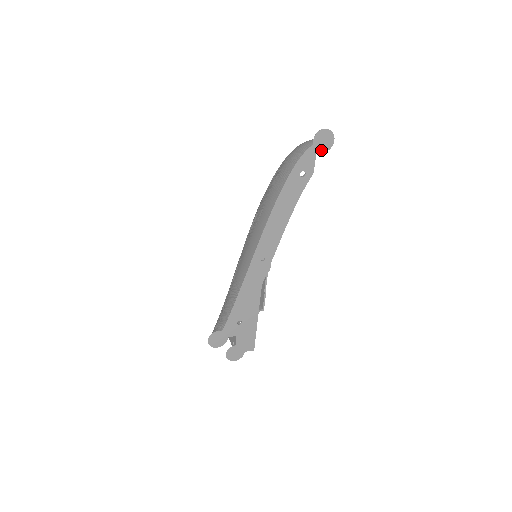
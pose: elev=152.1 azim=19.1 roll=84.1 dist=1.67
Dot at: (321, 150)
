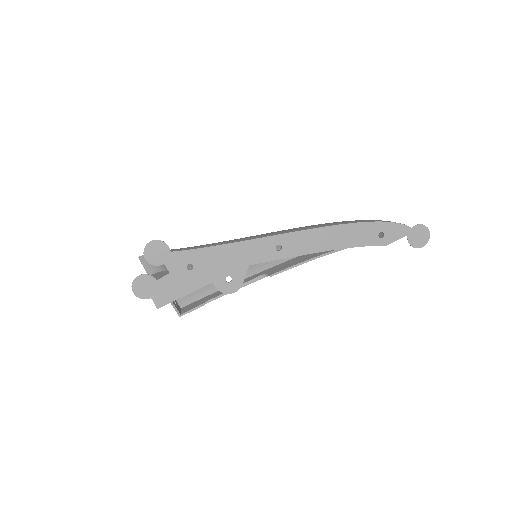
Dot at: (410, 239)
